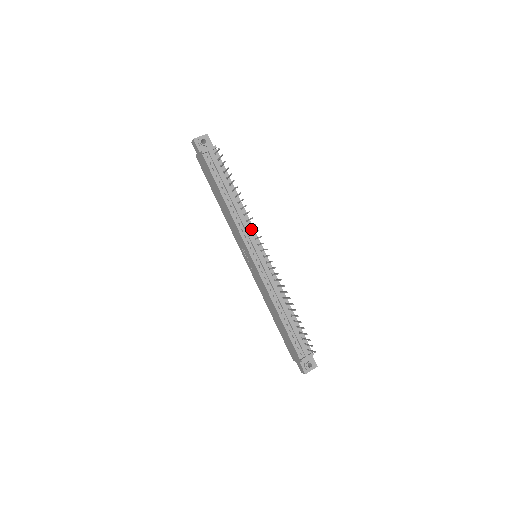
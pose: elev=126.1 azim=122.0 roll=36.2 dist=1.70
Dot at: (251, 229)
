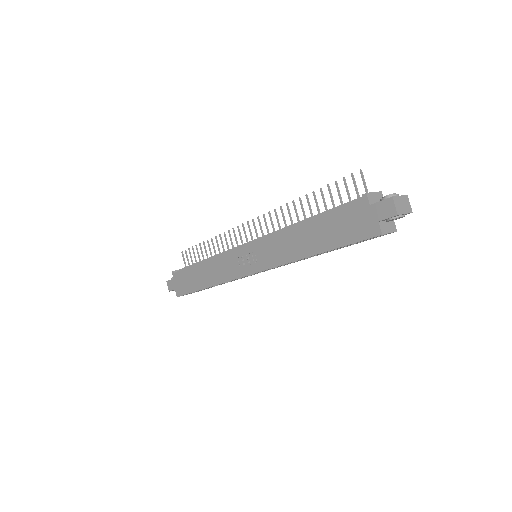
Dot at: occluded
